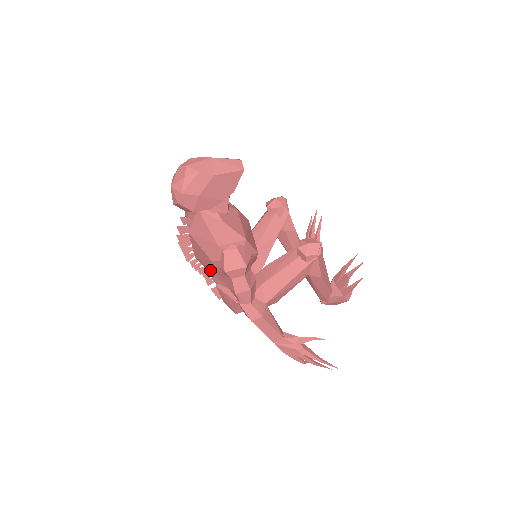
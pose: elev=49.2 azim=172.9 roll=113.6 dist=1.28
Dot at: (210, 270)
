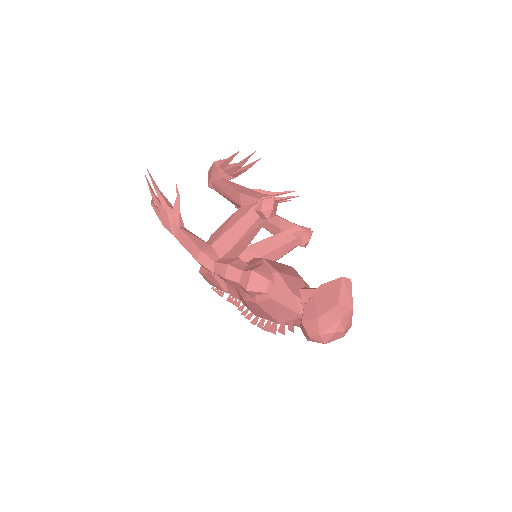
Dot at: occluded
